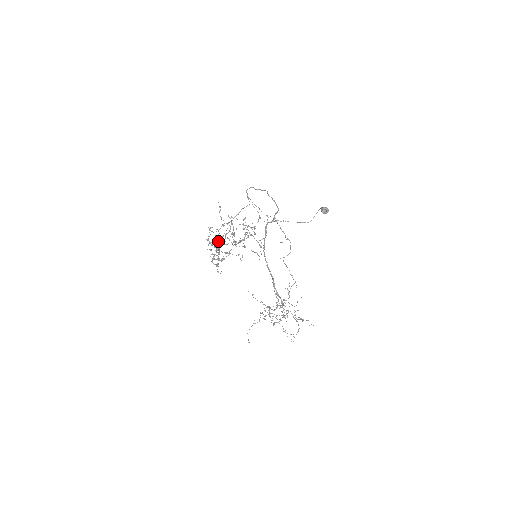
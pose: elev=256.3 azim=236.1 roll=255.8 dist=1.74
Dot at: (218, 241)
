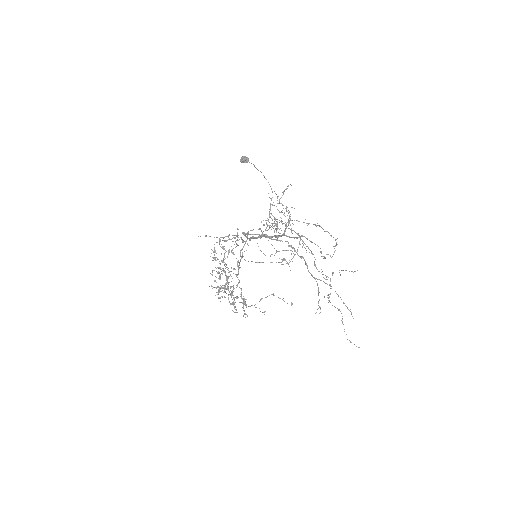
Dot at: occluded
